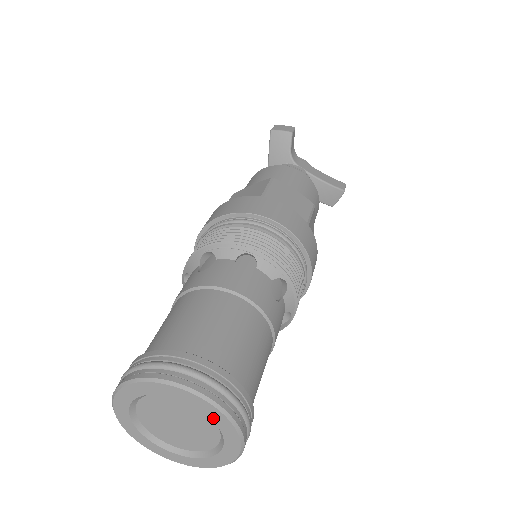
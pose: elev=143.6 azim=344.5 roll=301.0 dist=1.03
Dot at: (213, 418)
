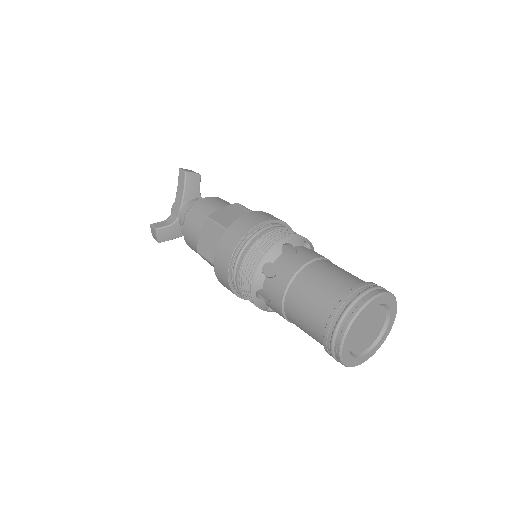
Dot at: (392, 312)
